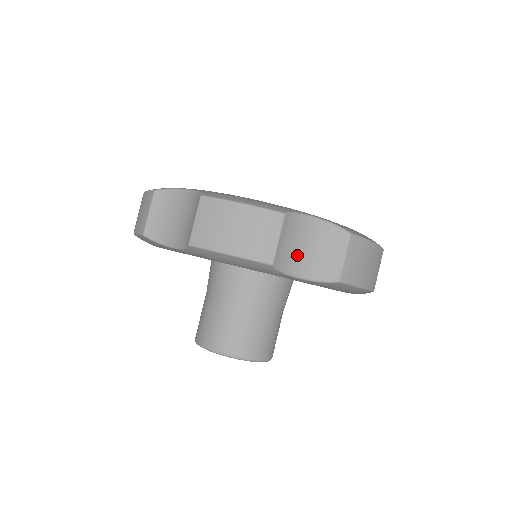
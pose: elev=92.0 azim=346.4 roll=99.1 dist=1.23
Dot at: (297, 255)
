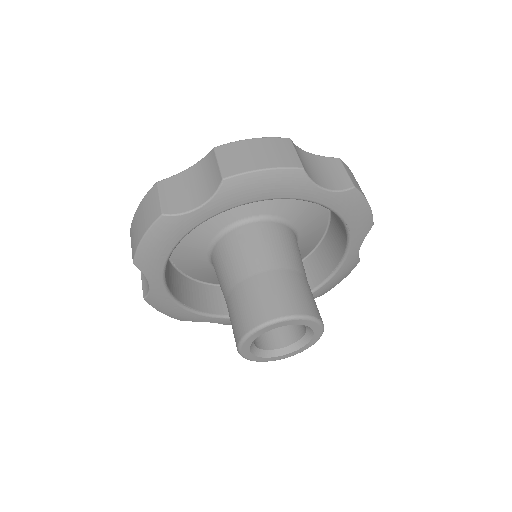
Dot at: (187, 197)
